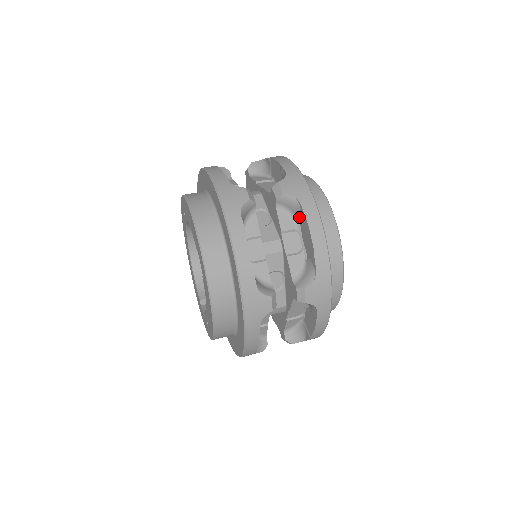
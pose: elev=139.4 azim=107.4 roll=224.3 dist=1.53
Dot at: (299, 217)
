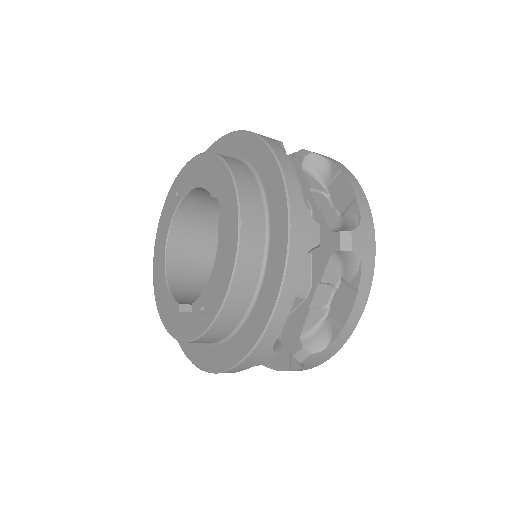
Dot at: (328, 178)
